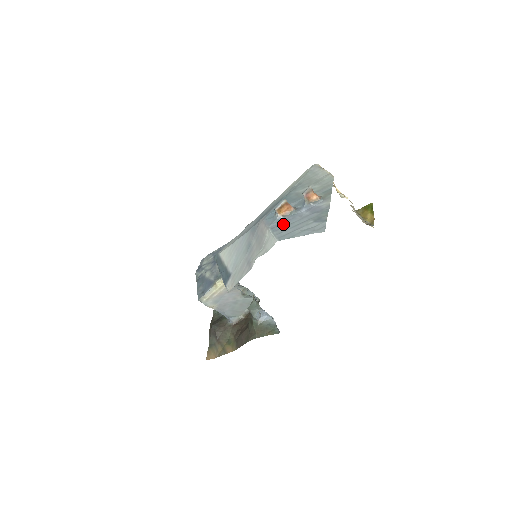
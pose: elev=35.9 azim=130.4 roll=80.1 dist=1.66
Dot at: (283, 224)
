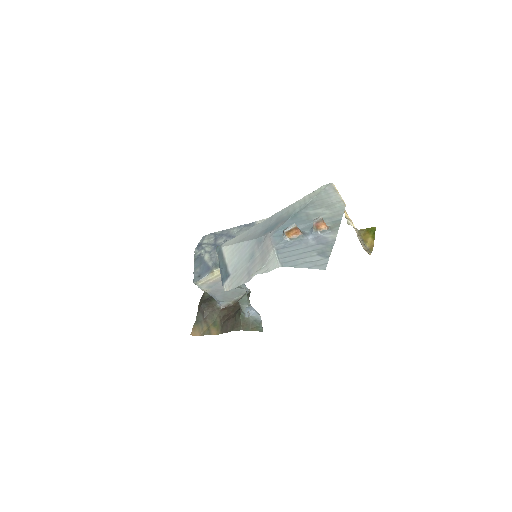
Dot at: (288, 248)
